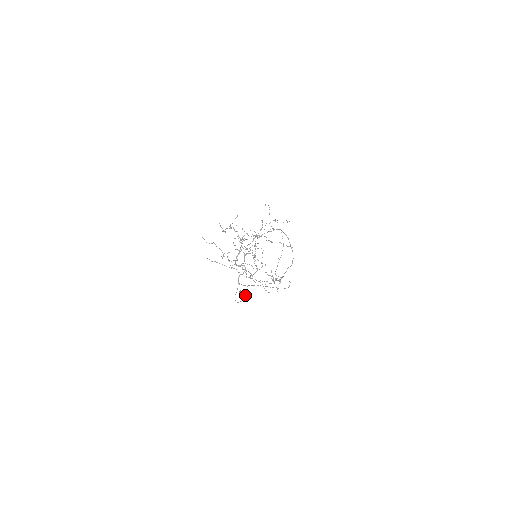
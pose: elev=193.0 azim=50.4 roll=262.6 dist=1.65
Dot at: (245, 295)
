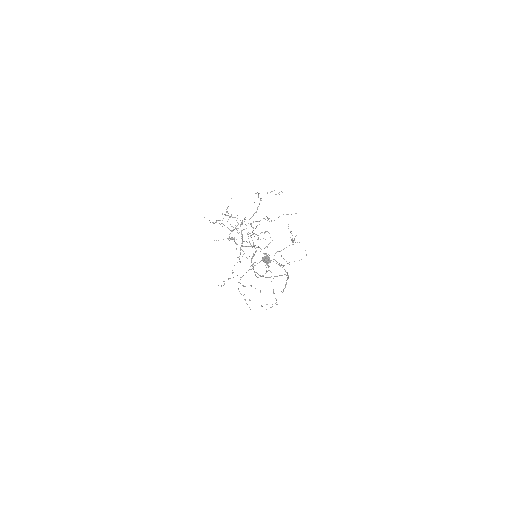
Dot at: (269, 259)
